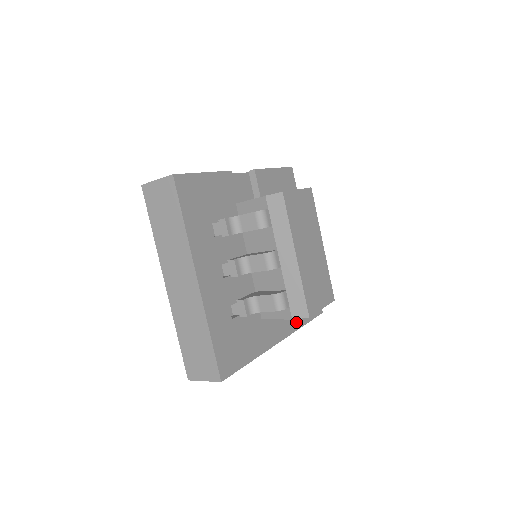
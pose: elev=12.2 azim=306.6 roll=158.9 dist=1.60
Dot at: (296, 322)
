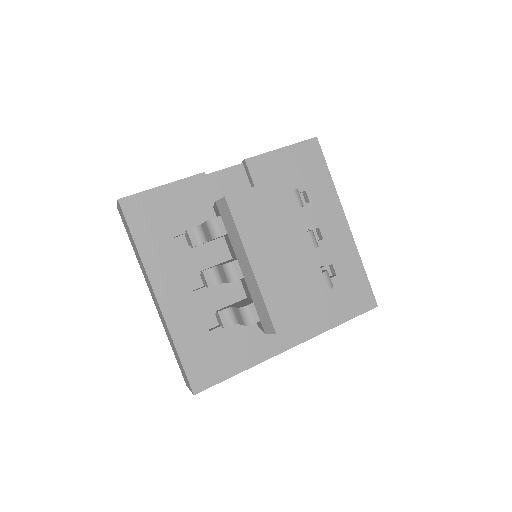
Dot at: (322, 323)
